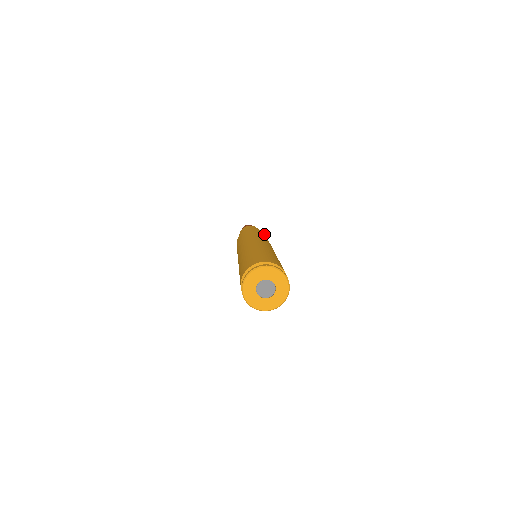
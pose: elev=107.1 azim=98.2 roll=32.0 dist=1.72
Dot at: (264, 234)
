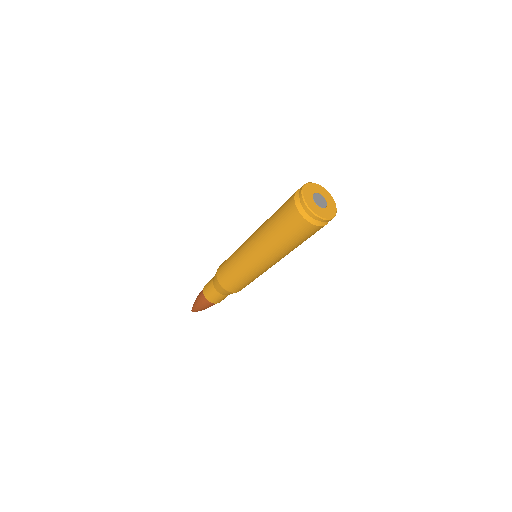
Dot at: occluded
